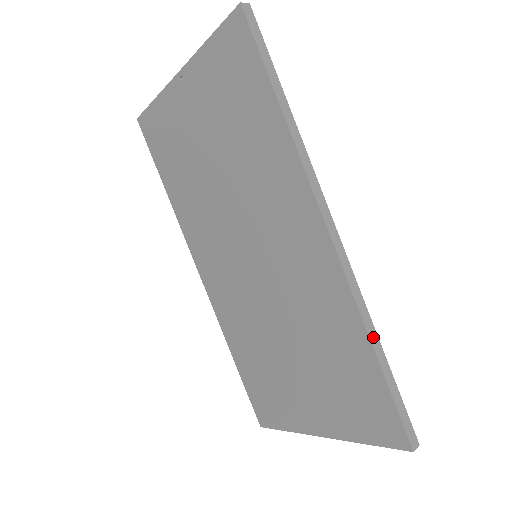
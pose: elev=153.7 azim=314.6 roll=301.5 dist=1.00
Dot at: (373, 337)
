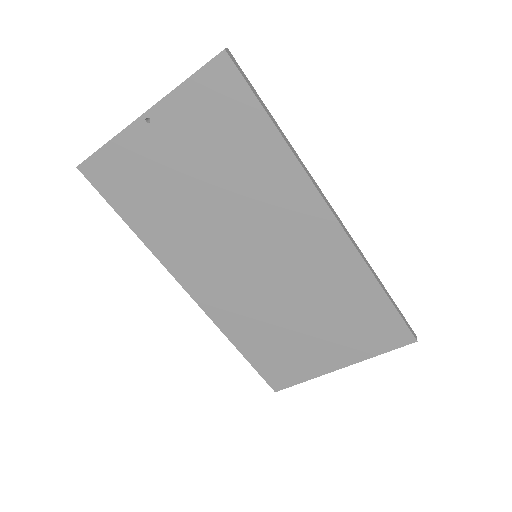
Dot at: (377, 279)
